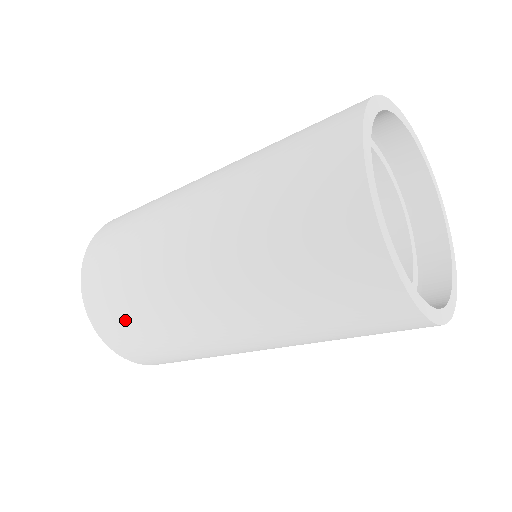
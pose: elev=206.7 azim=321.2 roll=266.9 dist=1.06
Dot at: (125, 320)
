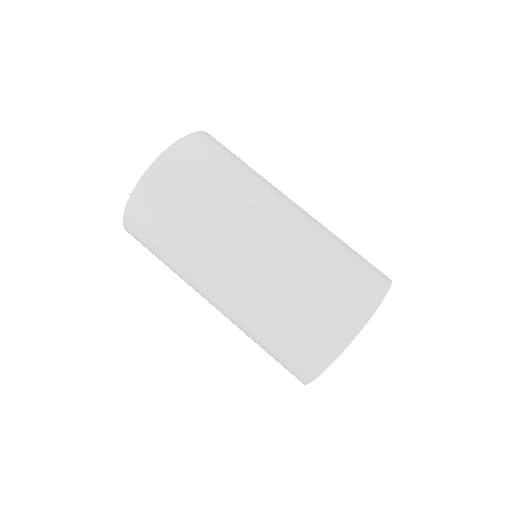
Dot at: (160, 226)
